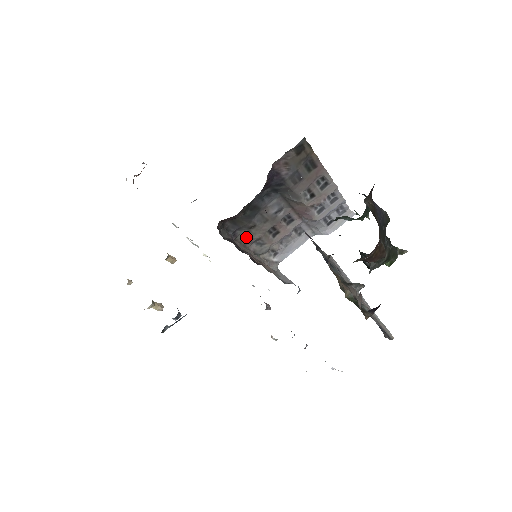
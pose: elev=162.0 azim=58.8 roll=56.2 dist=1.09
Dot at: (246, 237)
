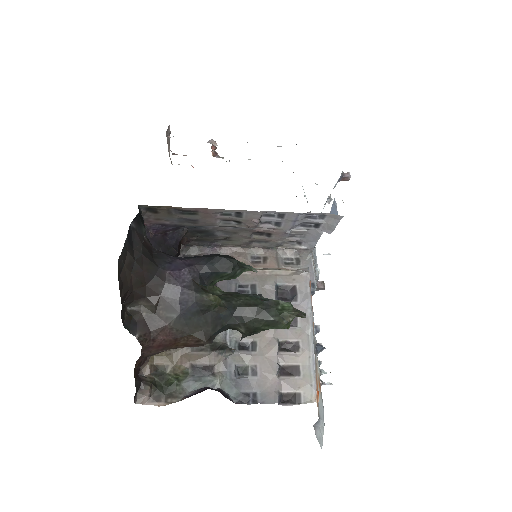
Dot at: (234, 242)
